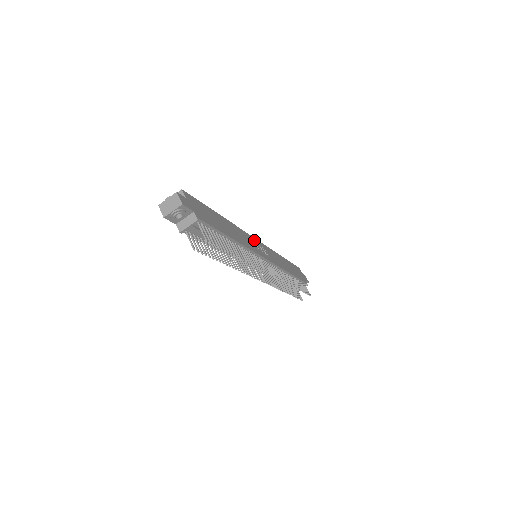
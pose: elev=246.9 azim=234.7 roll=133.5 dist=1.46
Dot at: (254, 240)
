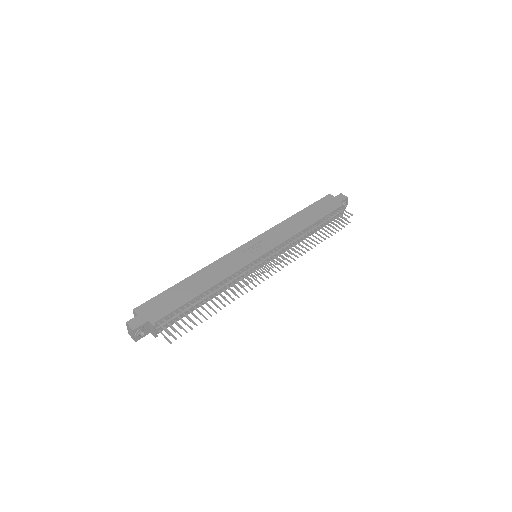
Dot at: (242, 249)
